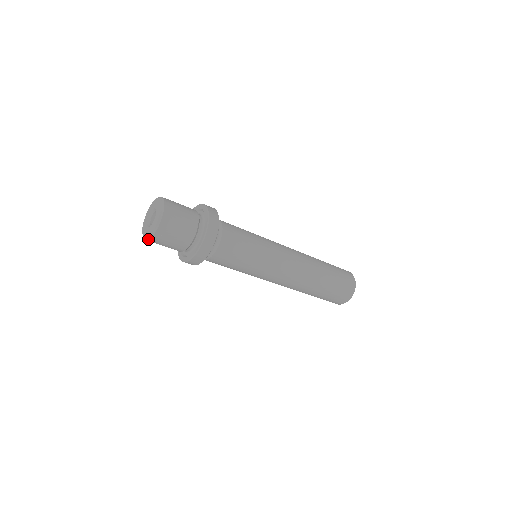
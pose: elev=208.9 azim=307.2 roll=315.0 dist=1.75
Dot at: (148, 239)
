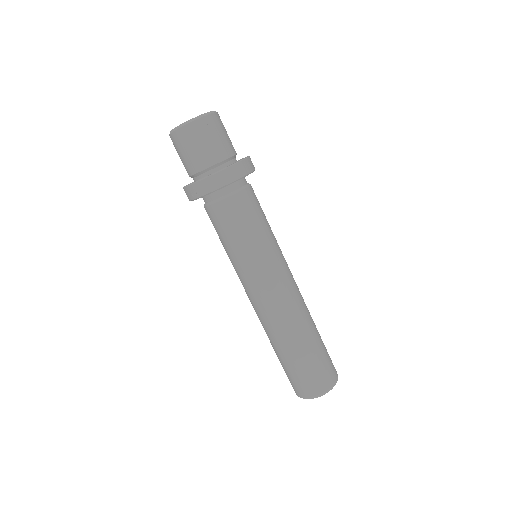
Dot at: (184, 125)
